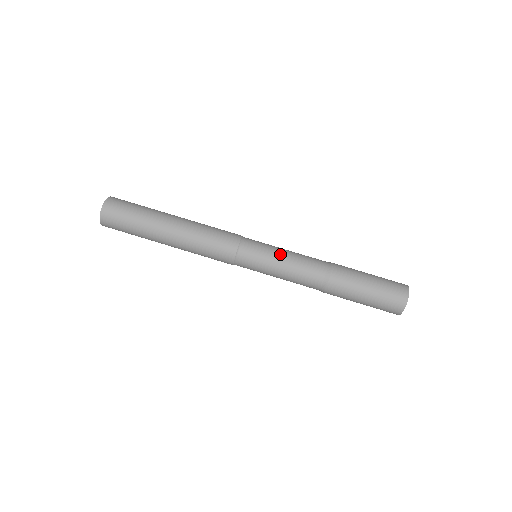
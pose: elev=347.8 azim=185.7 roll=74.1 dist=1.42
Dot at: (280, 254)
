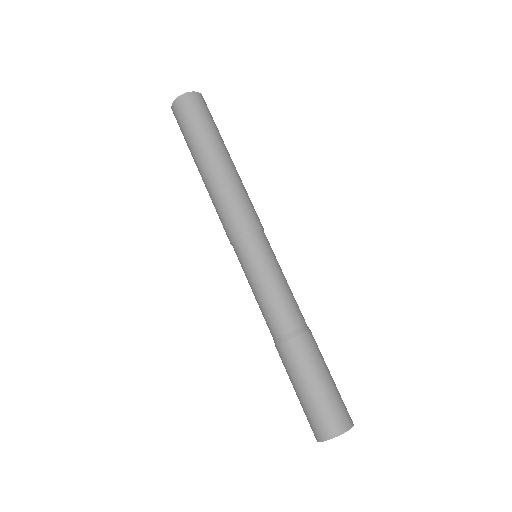
Dot at: (265, 277)
